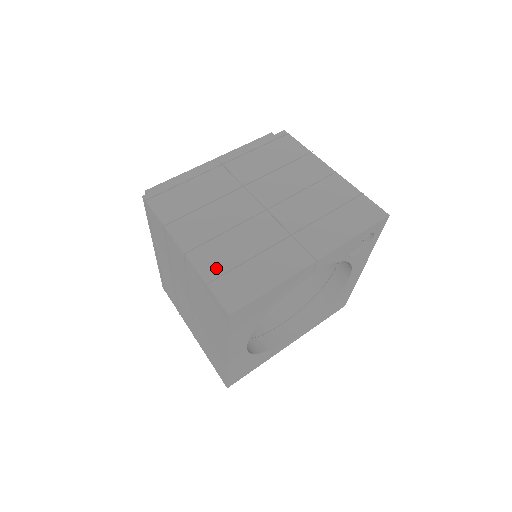
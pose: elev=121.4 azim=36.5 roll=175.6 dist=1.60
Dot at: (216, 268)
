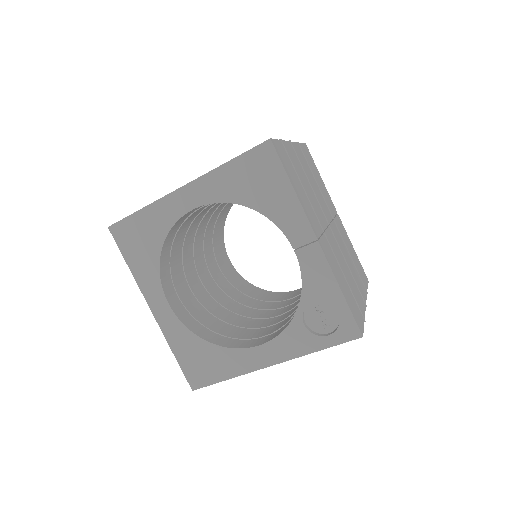
Dot at: (290, 156)
